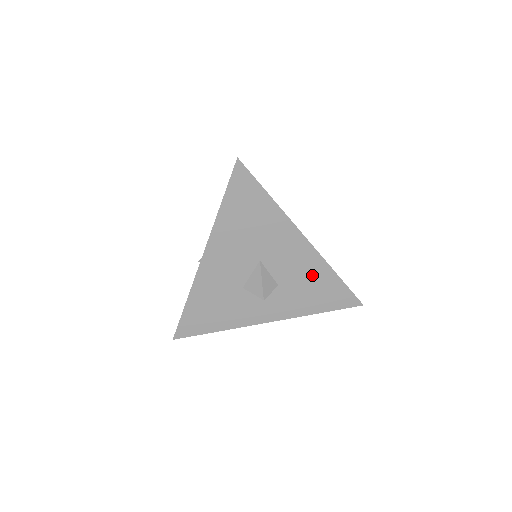
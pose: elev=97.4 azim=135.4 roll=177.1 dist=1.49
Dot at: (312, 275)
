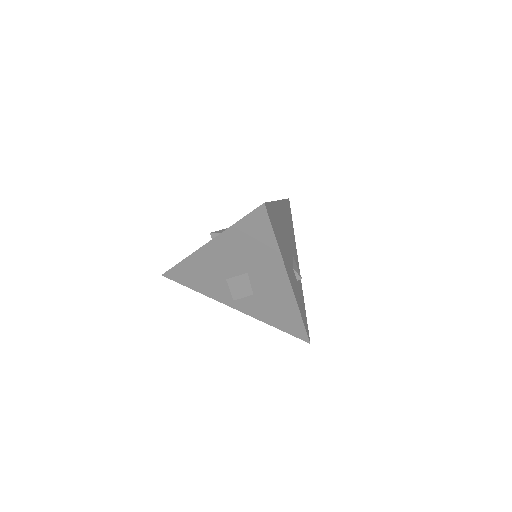
Dot at: (282, 304)
